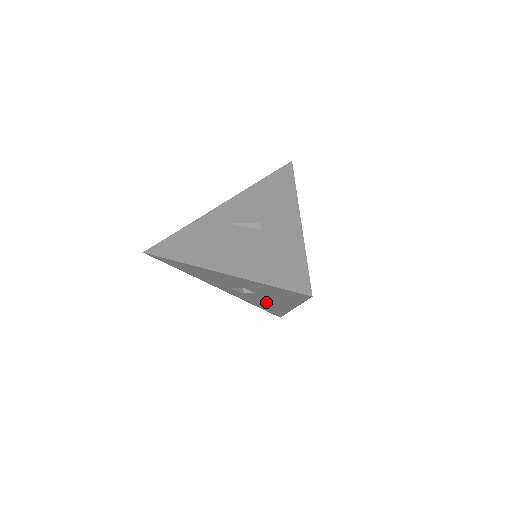
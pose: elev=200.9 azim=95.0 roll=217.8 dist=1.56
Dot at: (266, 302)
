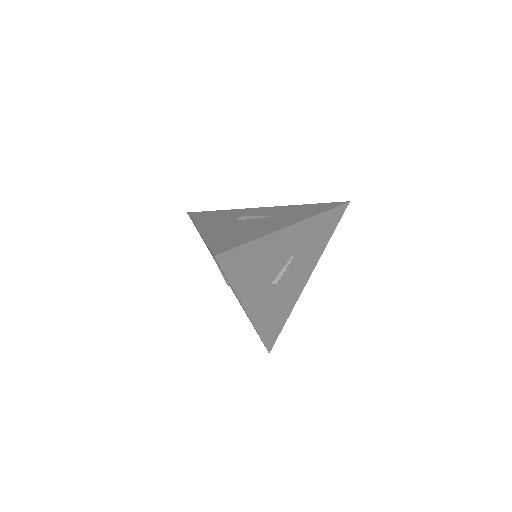
Dot at: occluded
